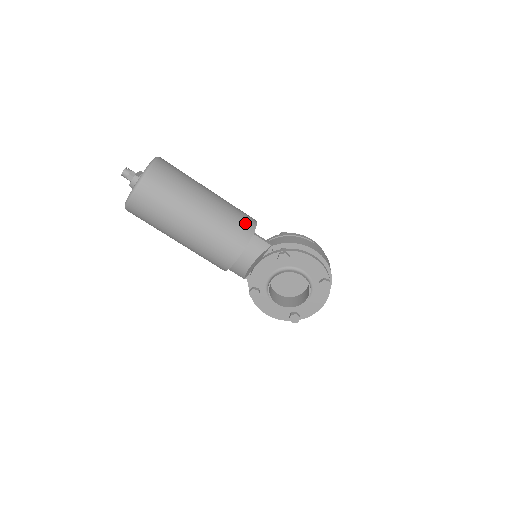
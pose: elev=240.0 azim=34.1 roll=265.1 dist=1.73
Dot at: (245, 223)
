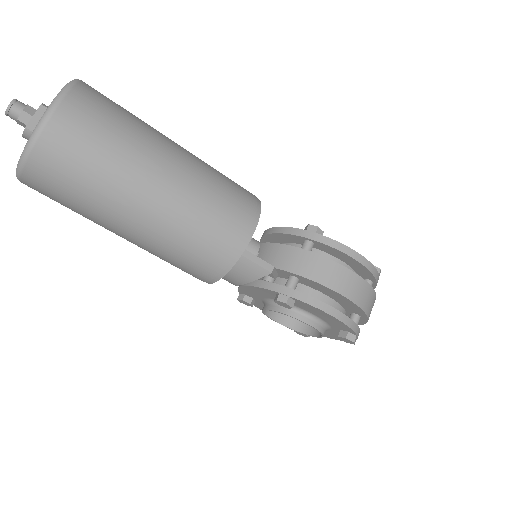
Dot at: (226, 241)
